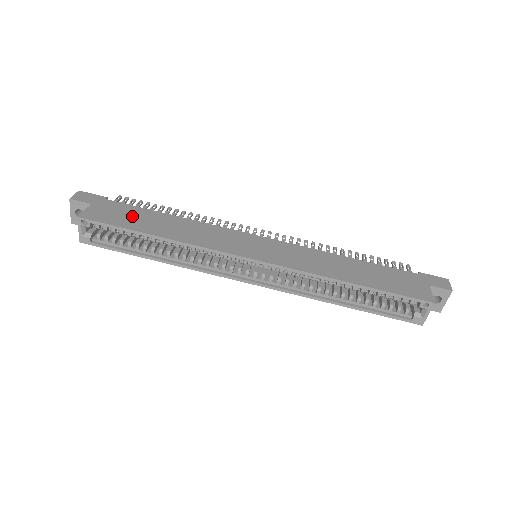
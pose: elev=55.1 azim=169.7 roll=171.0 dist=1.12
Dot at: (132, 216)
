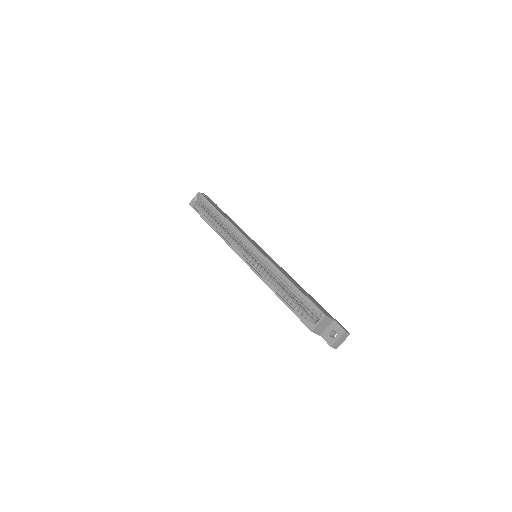
Dot at: (219, 209)
